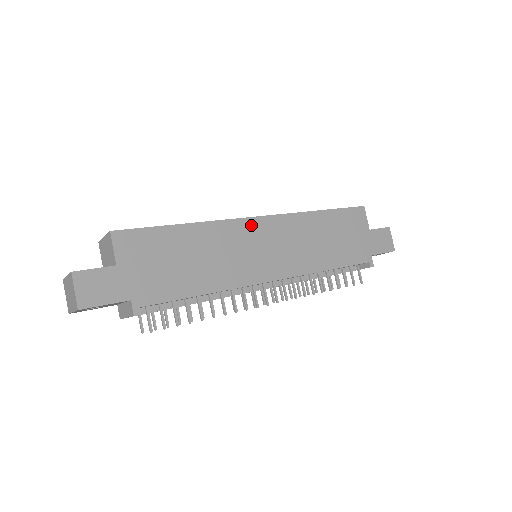
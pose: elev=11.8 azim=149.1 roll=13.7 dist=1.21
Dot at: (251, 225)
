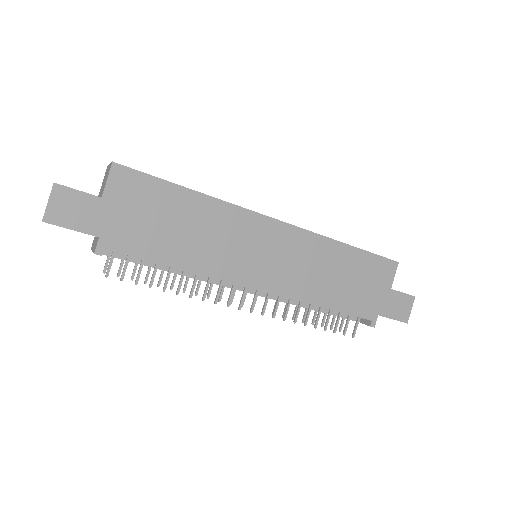
Dot at: (263, 224)
